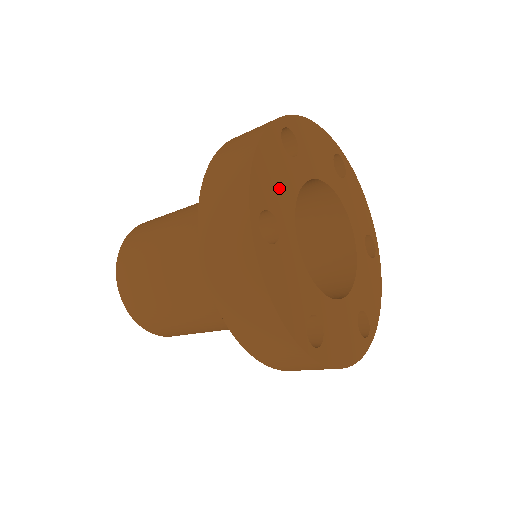
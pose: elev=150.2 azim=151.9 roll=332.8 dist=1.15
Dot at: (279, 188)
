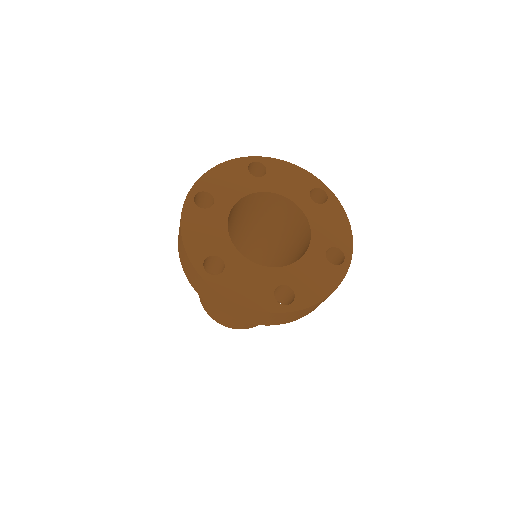
Dot at: (210, 236)
